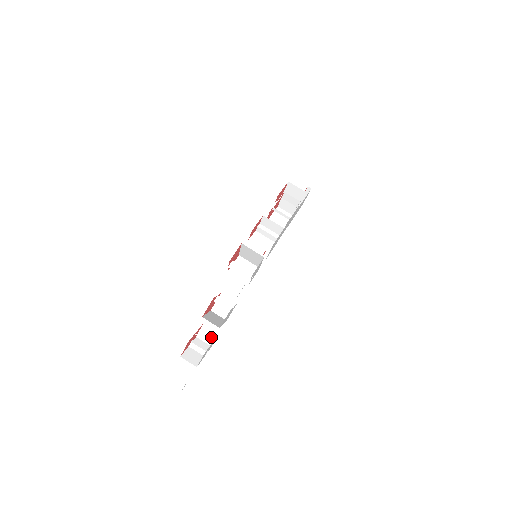
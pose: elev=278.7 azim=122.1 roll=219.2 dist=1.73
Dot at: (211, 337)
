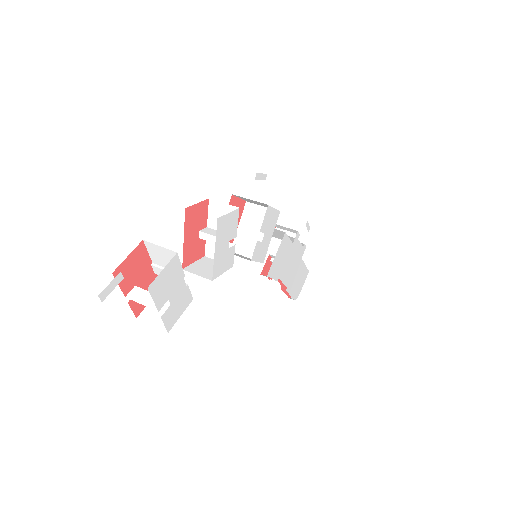
Dot at: occluded
